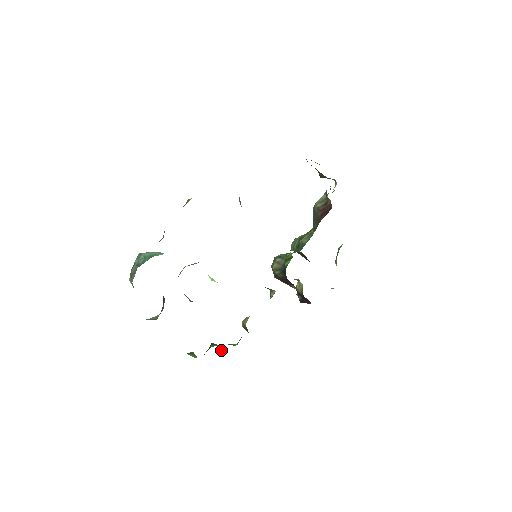
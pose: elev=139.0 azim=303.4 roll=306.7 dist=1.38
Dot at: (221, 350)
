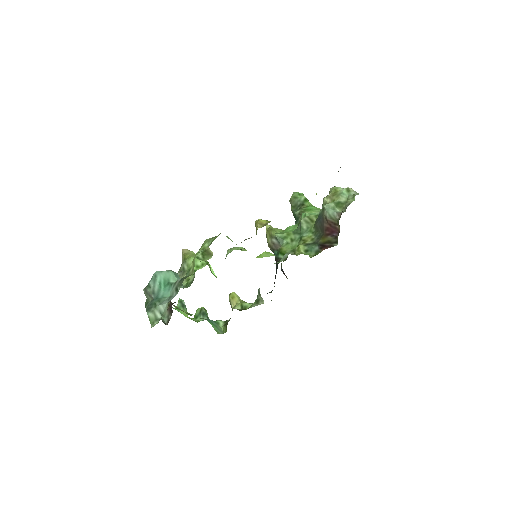
Dot at: (208, 318)
